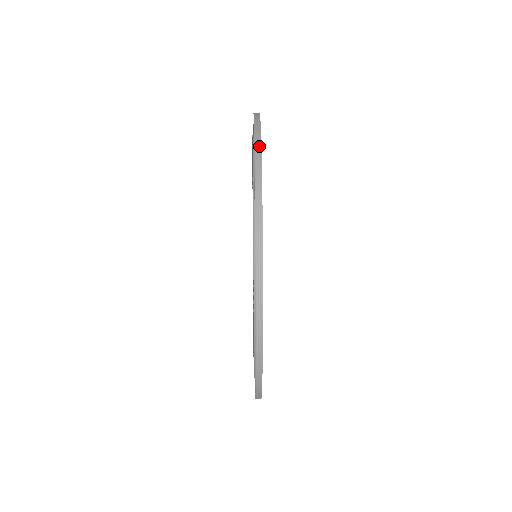
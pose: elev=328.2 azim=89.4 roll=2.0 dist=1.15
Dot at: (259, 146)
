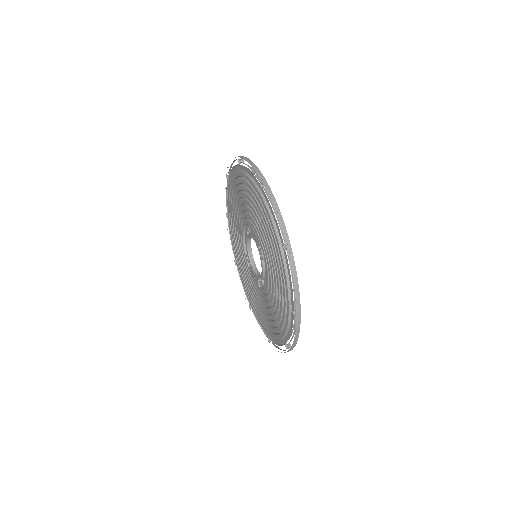
Dot at: (297, 285)
